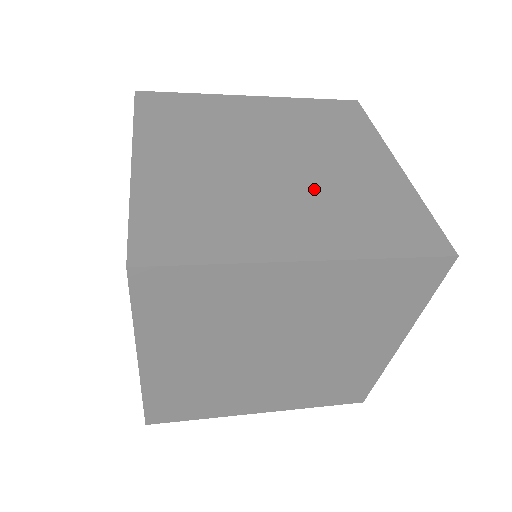
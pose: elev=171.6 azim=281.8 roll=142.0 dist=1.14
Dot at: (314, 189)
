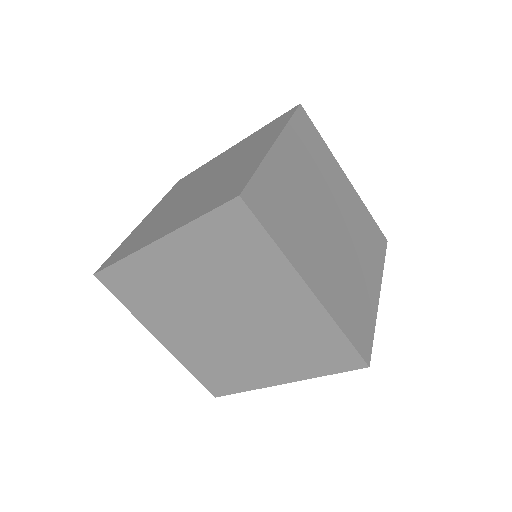
Dot at: (203, 193)
